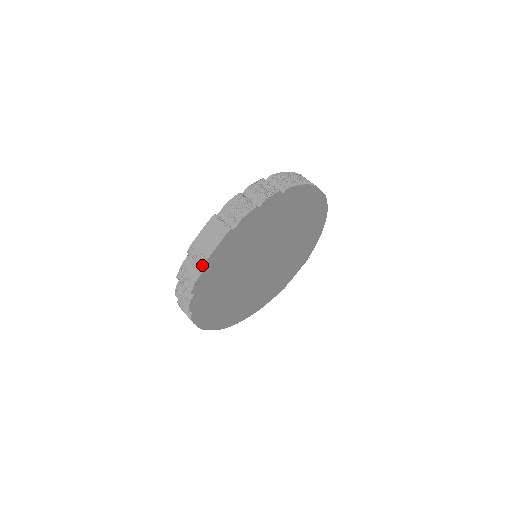
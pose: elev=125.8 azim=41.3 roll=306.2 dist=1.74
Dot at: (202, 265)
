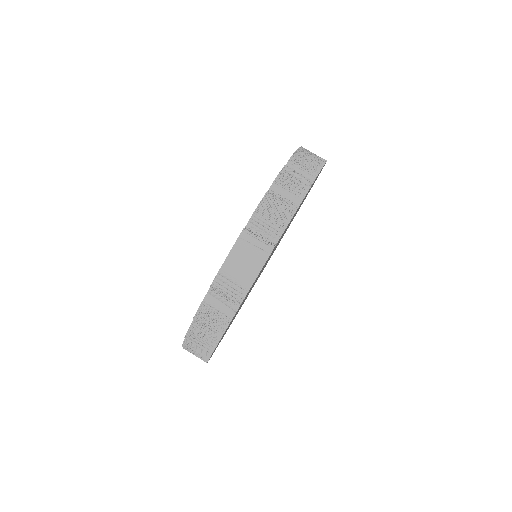
Dot at: (241, 301)
